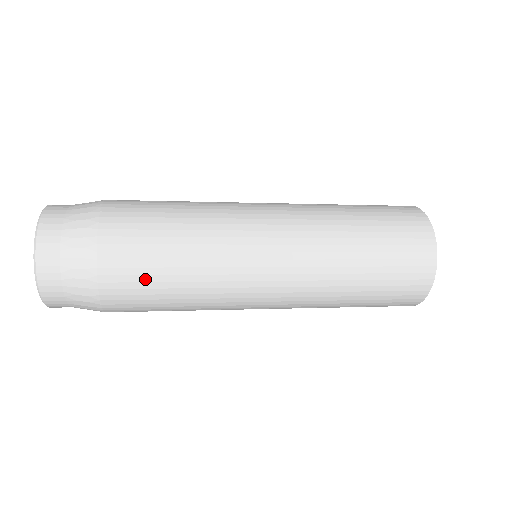
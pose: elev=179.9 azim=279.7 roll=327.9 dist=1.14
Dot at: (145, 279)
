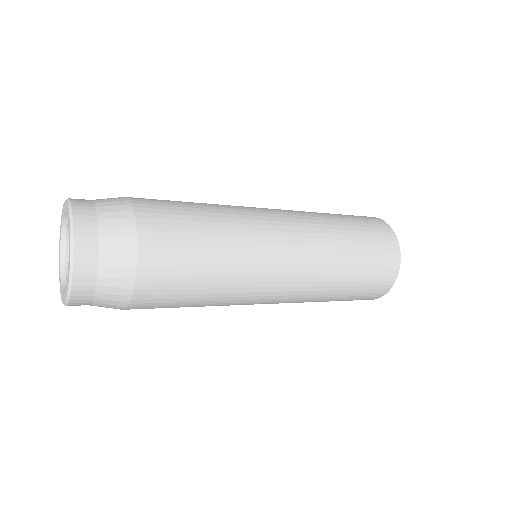
Dot at: (172, 301)
